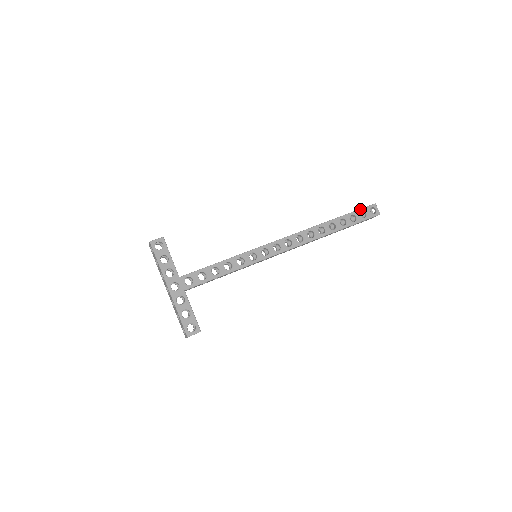
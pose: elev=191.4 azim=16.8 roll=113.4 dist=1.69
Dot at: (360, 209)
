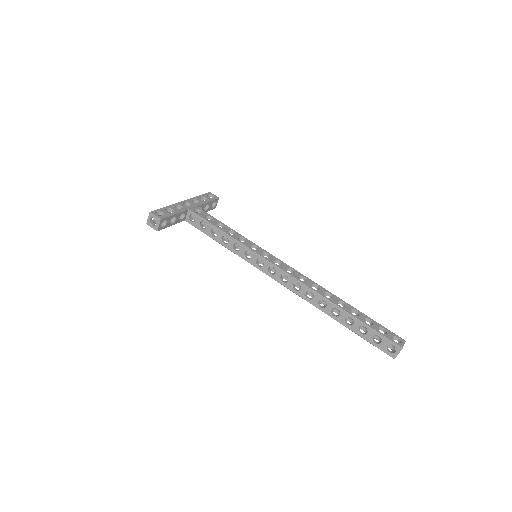
Dot at: occluded
